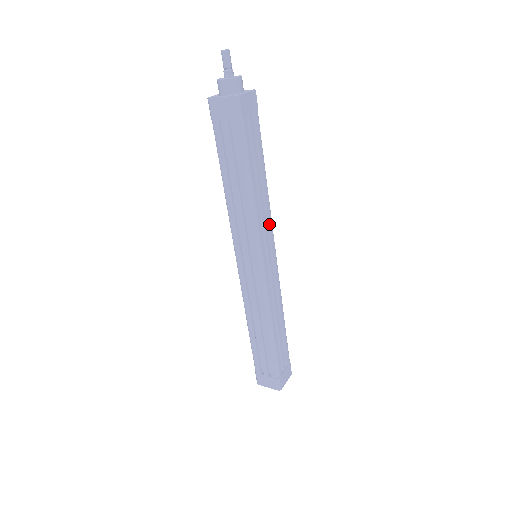
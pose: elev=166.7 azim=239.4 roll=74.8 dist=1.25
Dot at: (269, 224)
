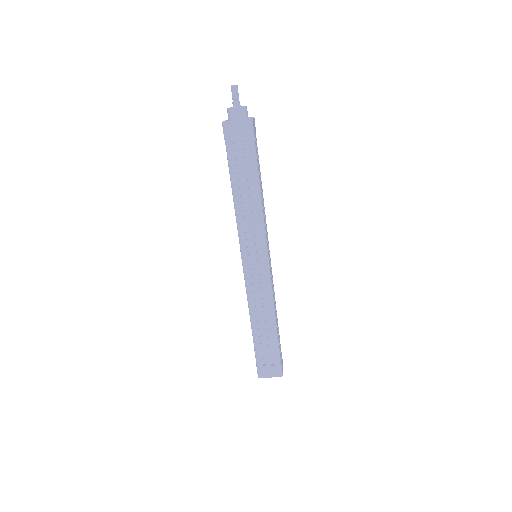
Dot at: (266, 226)
